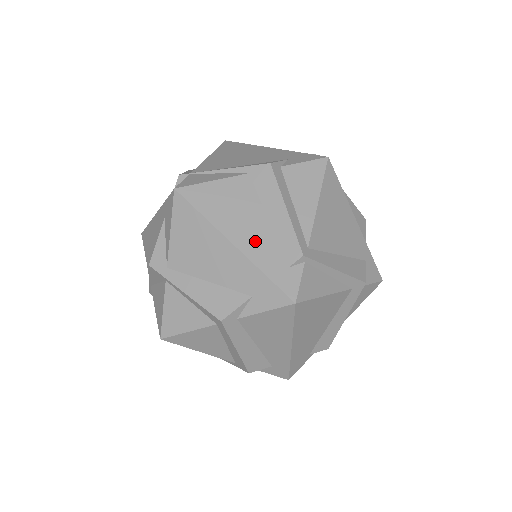
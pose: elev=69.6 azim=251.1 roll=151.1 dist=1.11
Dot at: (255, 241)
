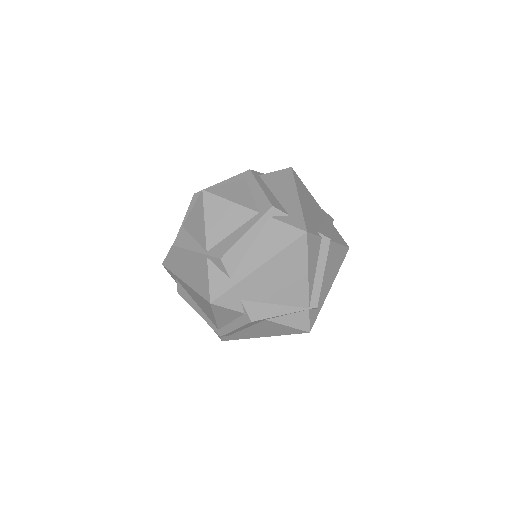
Dot at: occluded
